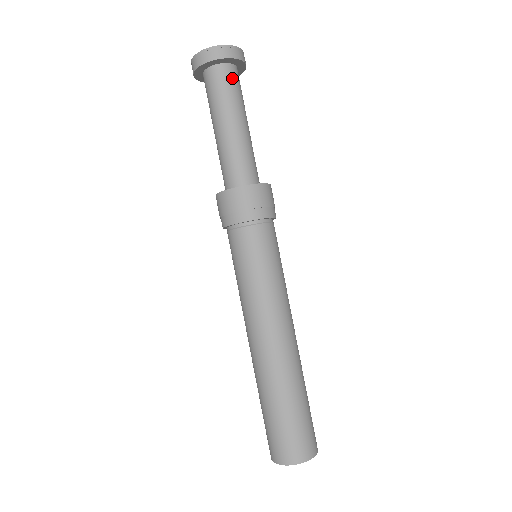
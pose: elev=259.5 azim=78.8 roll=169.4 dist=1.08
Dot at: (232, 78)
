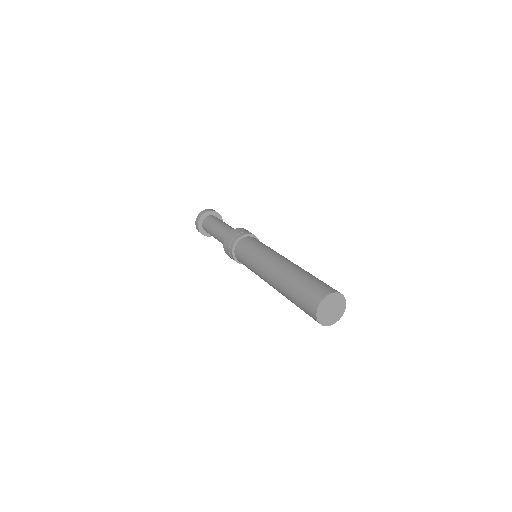
Dot at: occluded
